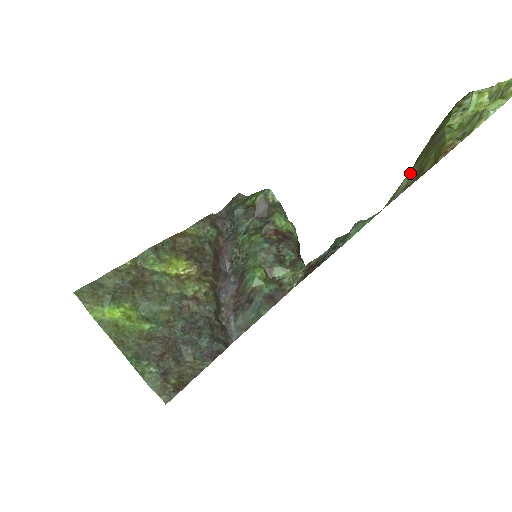
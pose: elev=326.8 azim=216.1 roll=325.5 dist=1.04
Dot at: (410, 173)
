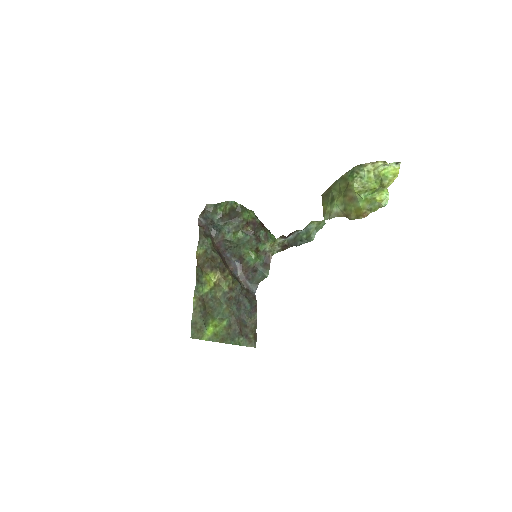
Dot at: (337, 205)
